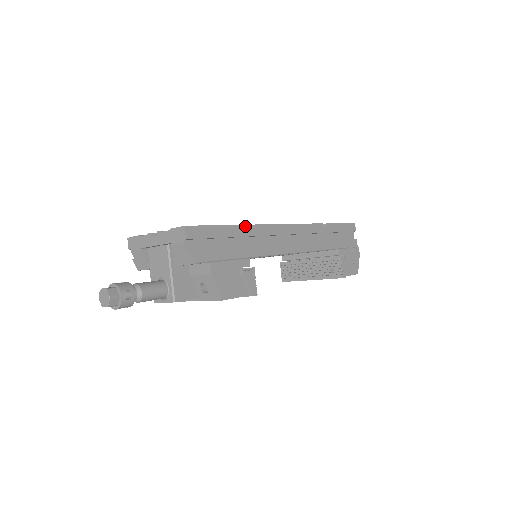
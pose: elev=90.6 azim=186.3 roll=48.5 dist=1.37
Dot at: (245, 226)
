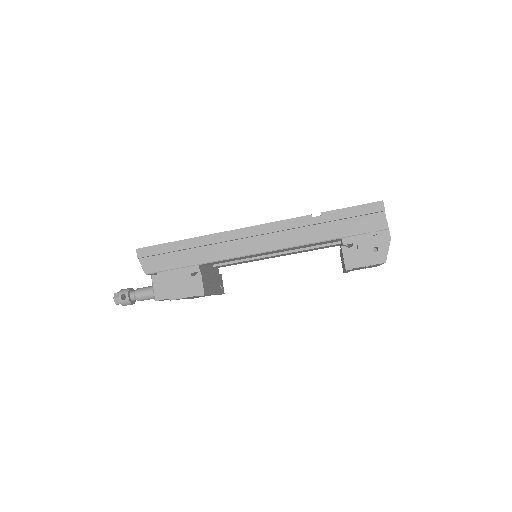
Dot at: (196, 238)
